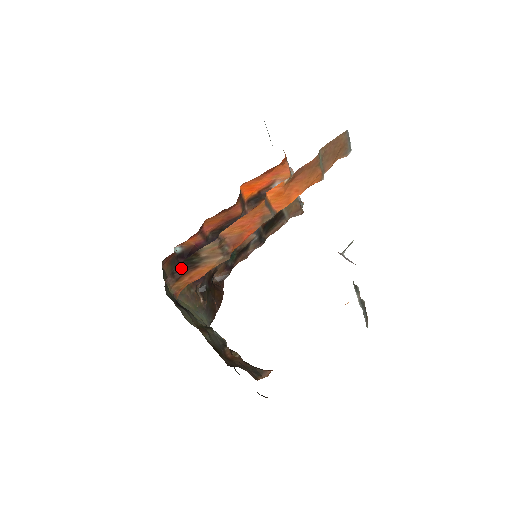
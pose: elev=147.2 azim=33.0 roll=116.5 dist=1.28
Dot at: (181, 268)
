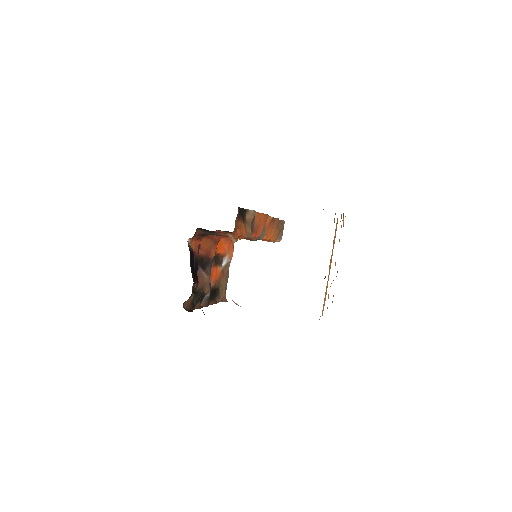
Dot at: (240, 212)
